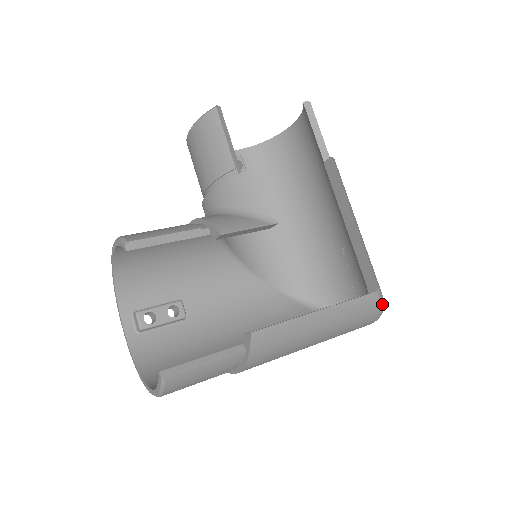
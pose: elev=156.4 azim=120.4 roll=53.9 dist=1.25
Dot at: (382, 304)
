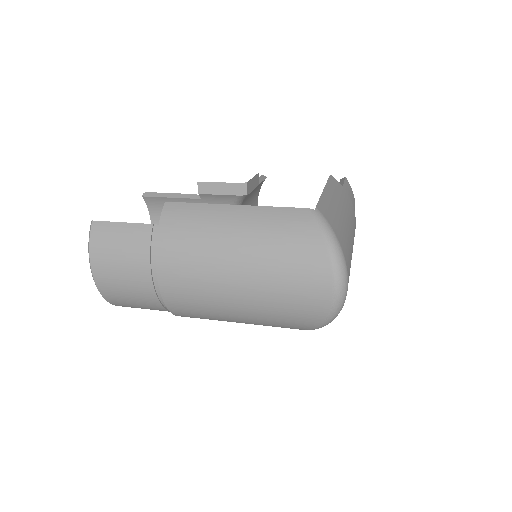
Dot at: (326, 230)
